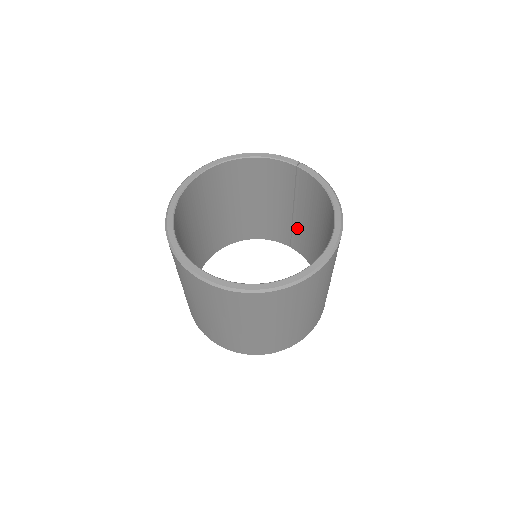
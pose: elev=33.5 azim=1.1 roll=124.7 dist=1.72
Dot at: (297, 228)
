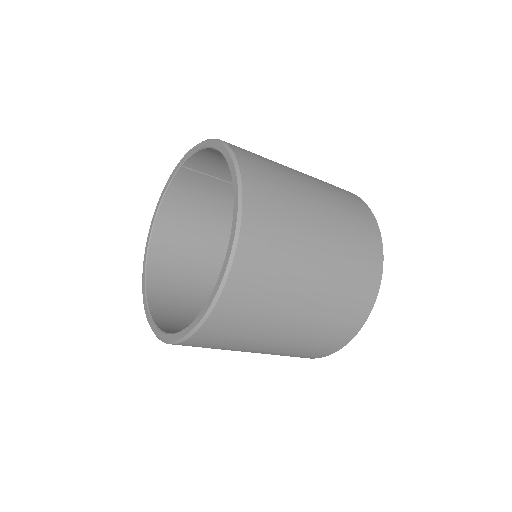
Dot at: occluded
